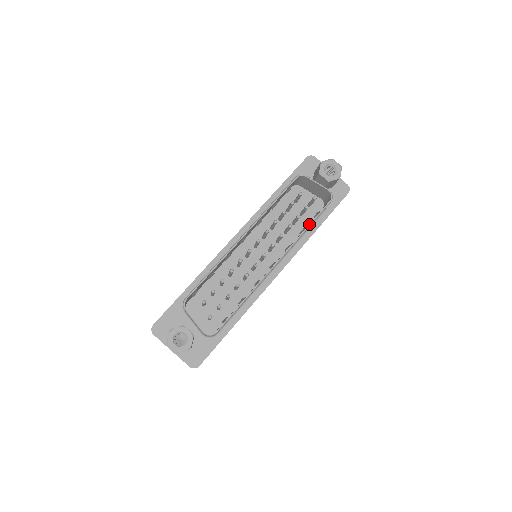
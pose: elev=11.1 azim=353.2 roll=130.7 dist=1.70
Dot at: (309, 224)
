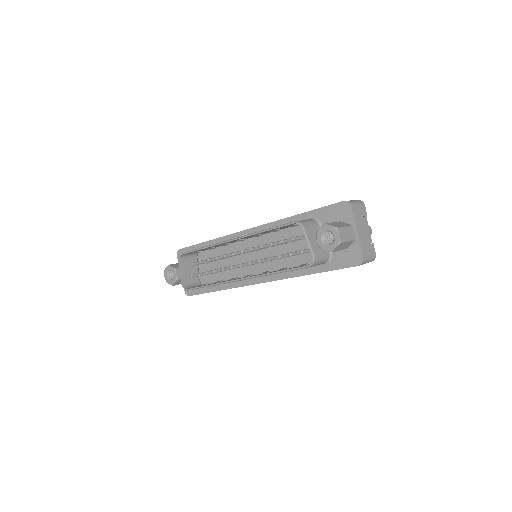
Dot at: (279, 271)
